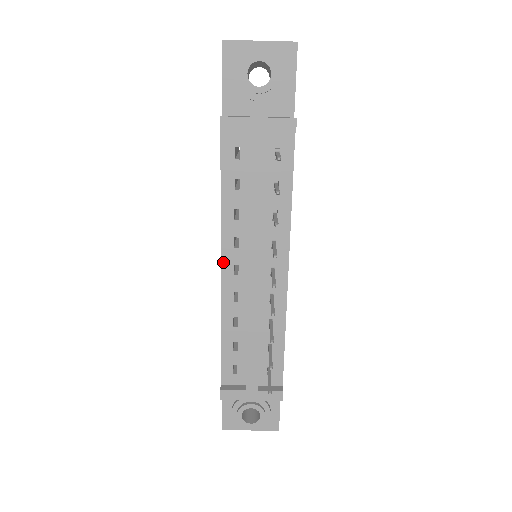
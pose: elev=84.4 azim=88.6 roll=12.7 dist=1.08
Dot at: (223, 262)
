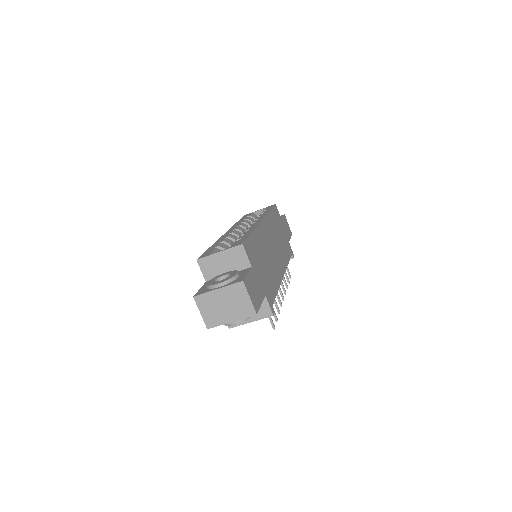
Dot at: occluded
